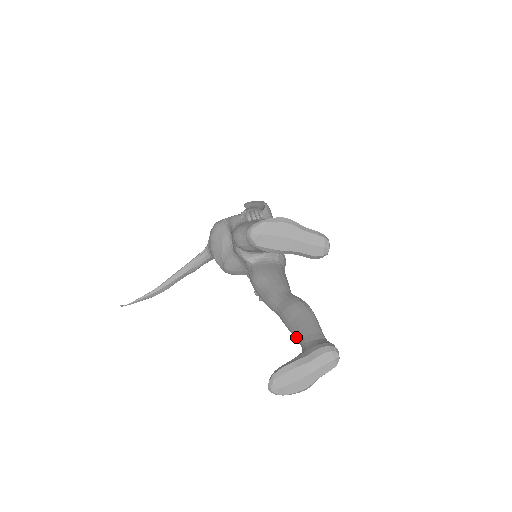
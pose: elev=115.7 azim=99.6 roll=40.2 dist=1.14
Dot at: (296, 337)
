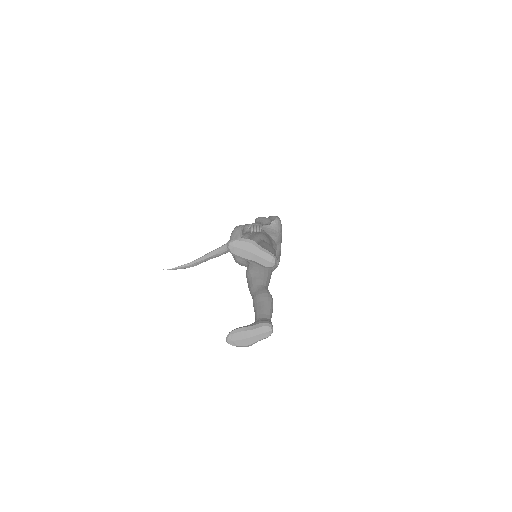
Dot at: (255, 314)
